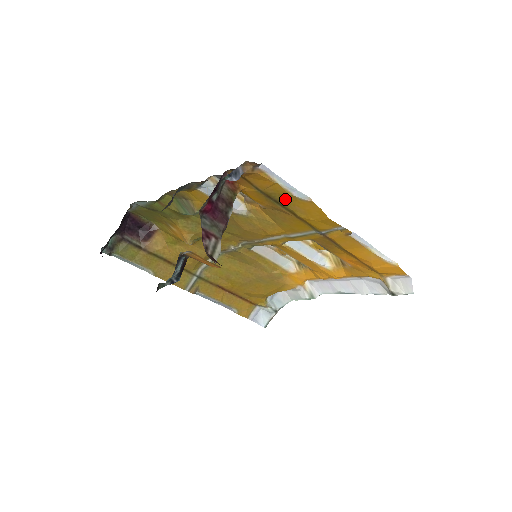
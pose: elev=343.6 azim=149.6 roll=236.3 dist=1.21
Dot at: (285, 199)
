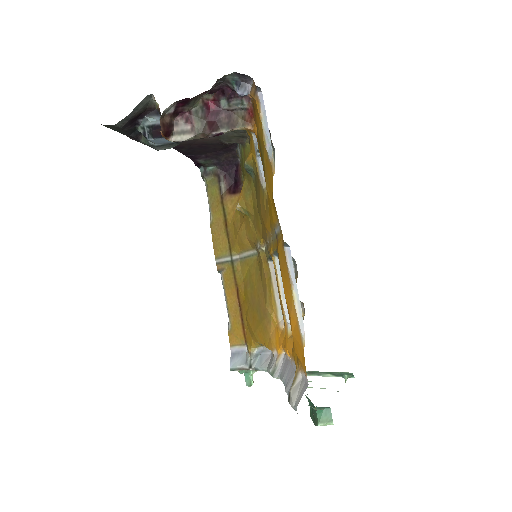
Dot at: (264, 153)
